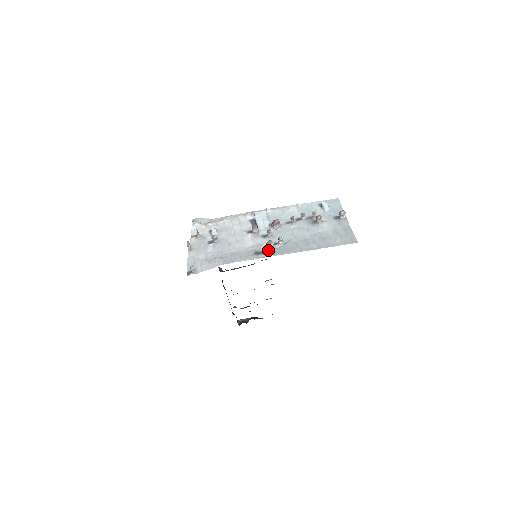
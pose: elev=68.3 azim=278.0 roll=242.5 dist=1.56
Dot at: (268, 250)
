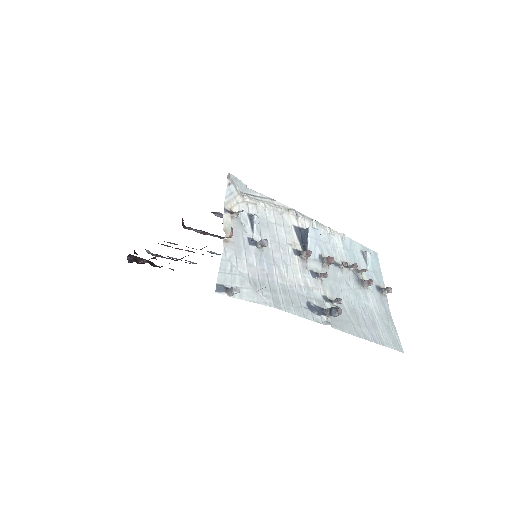
Dot at: (327, 314)
